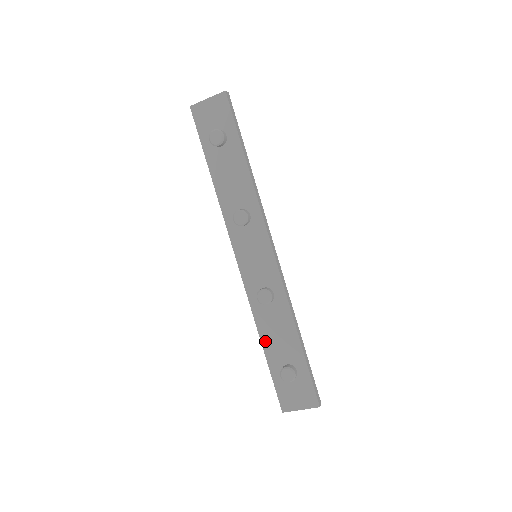
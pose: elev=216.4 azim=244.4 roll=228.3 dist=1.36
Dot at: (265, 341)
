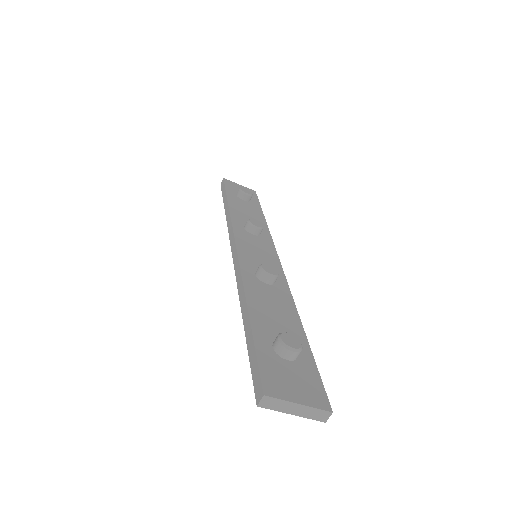
Dot at: (253, 307)
